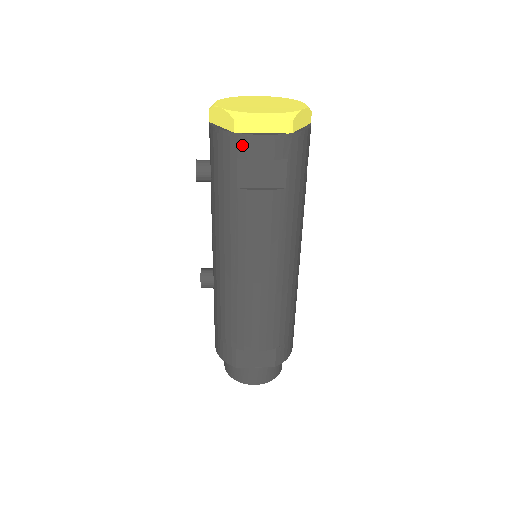
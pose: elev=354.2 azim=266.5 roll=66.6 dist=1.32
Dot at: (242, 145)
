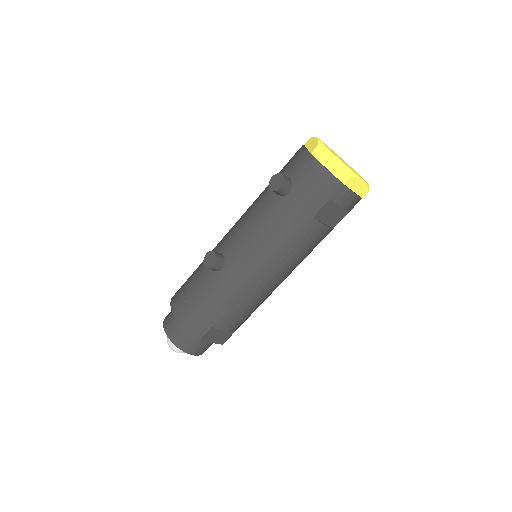
Dot at: (340, 193)
